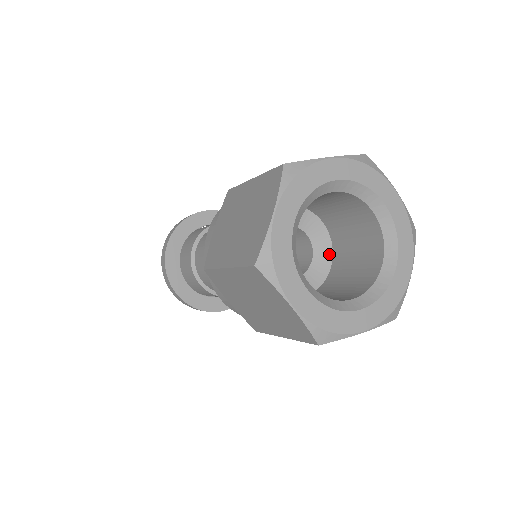
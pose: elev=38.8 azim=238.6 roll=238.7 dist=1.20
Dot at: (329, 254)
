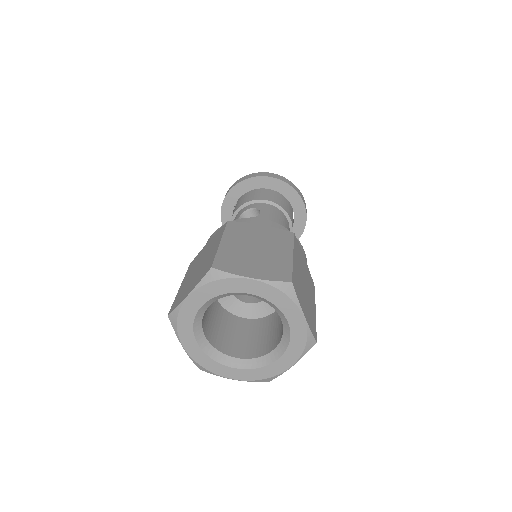
Dot at: occluded
